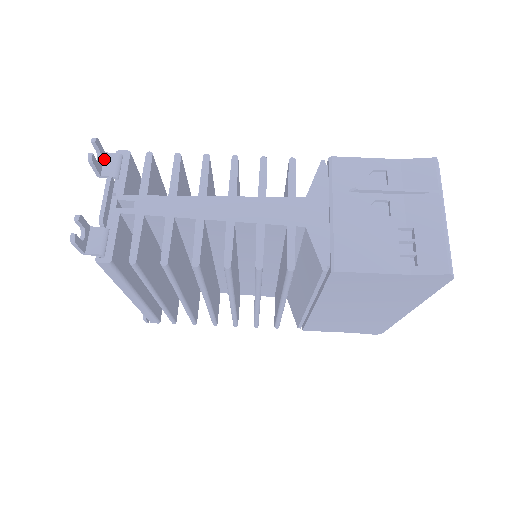
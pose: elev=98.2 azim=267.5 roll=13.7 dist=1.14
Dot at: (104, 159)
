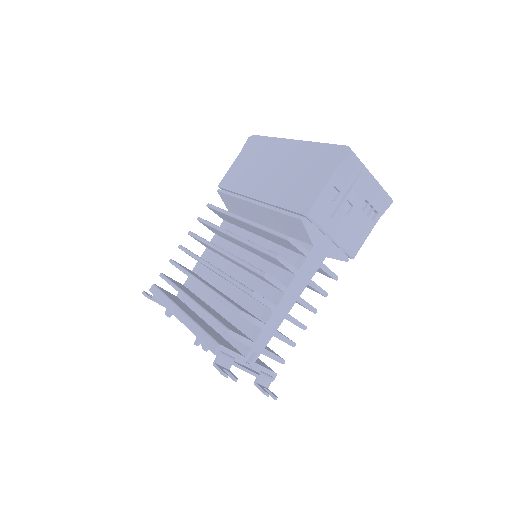
Dot at: (219, 365)
